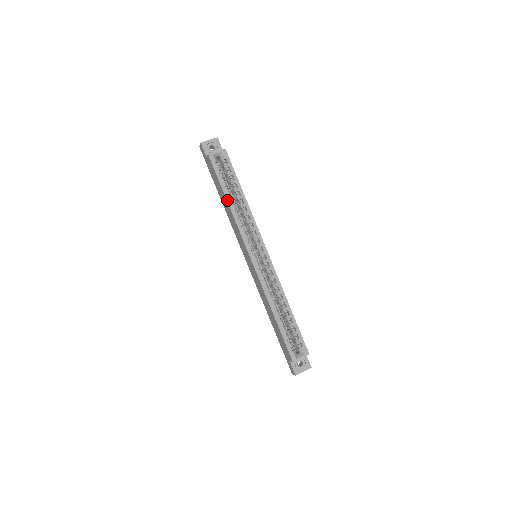
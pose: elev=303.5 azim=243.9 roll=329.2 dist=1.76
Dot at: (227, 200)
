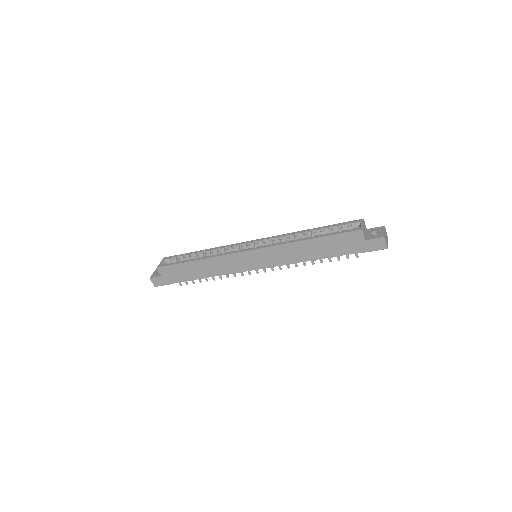
Dot at: (195, 260)
